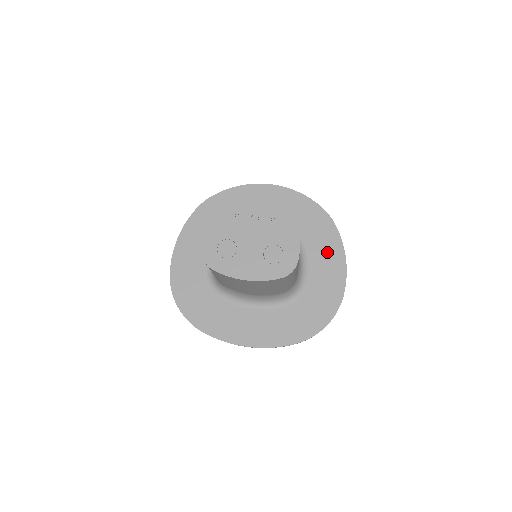
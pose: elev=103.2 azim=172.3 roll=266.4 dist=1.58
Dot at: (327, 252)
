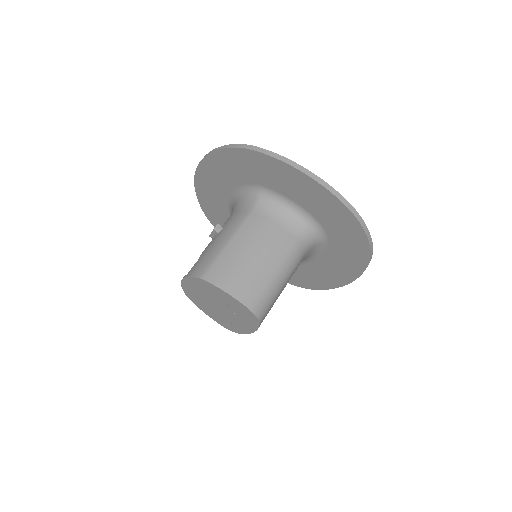
Dot at: (287, 180)
